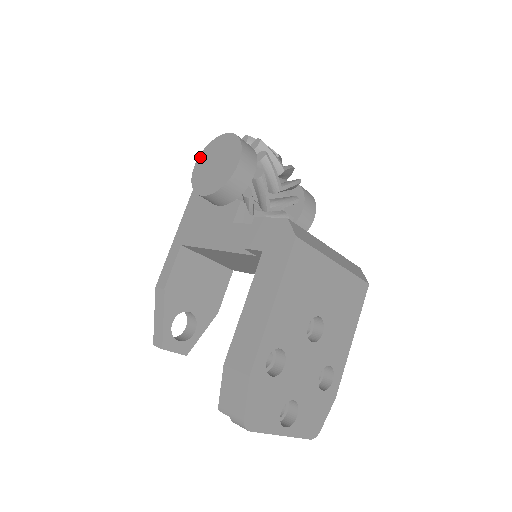
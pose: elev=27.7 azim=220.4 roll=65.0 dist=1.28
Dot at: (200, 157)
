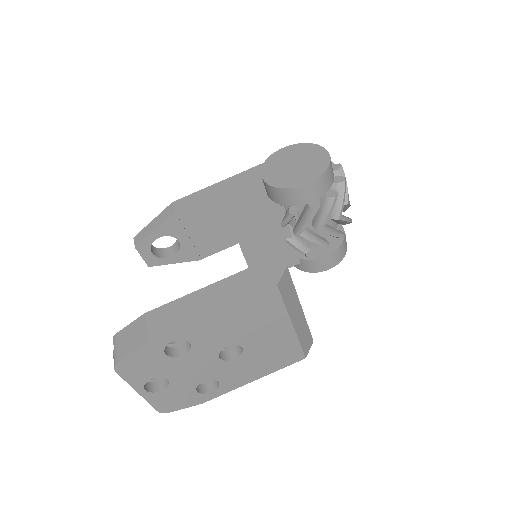
Dot at: (293, 146)
